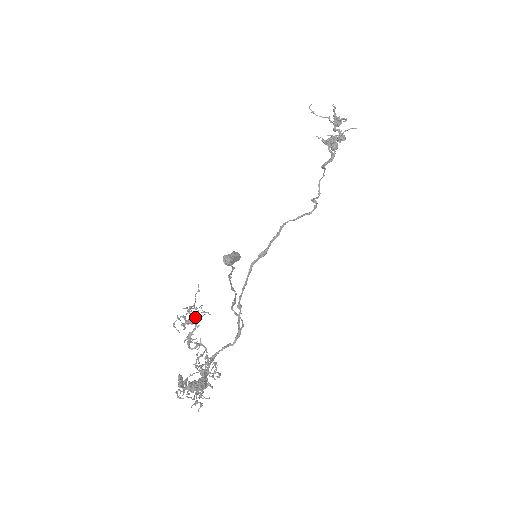
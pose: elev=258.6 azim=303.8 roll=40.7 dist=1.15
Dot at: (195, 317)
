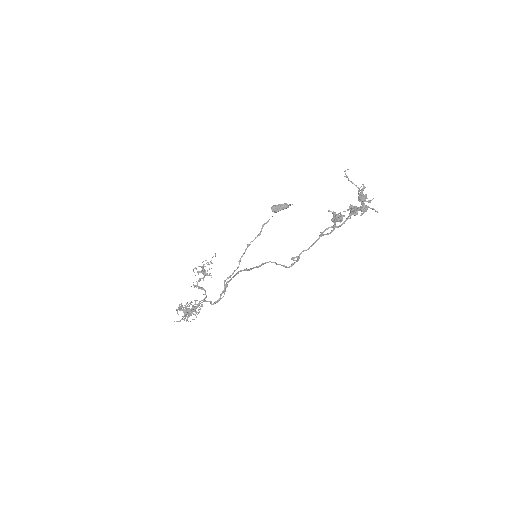
Dot at: occluded
